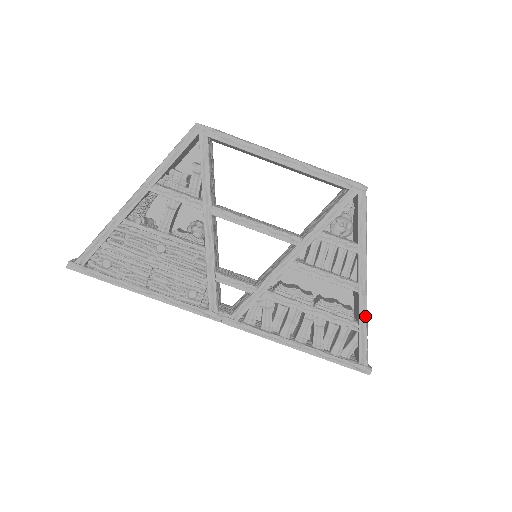
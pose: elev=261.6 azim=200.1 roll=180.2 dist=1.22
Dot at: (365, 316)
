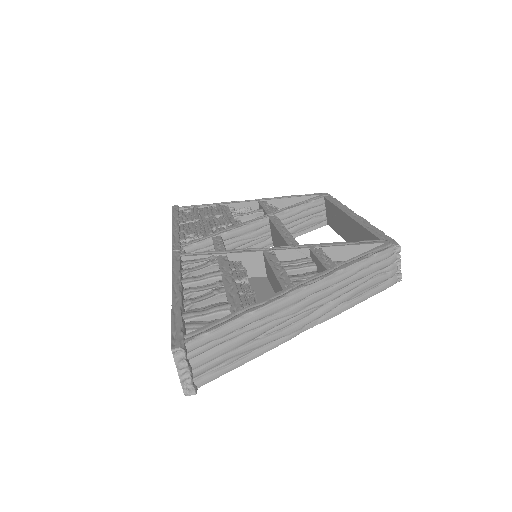
Dot at: (259, 307)
